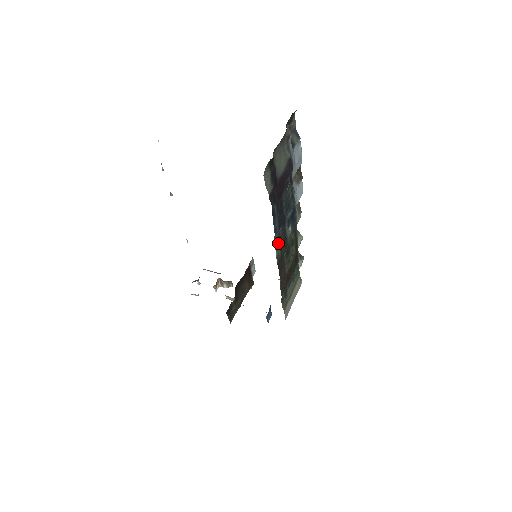
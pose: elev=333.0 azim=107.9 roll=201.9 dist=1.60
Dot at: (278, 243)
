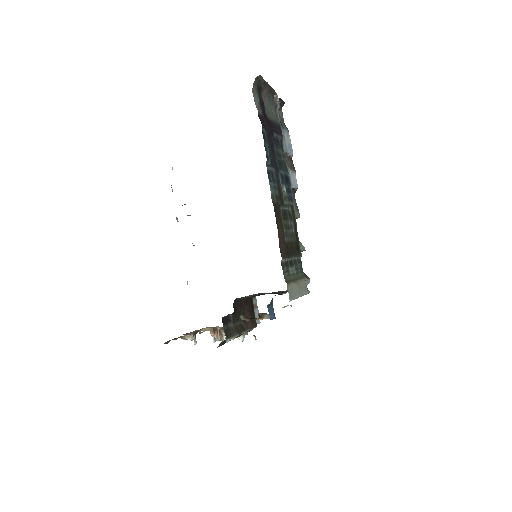
Dot at: (272, 182)
